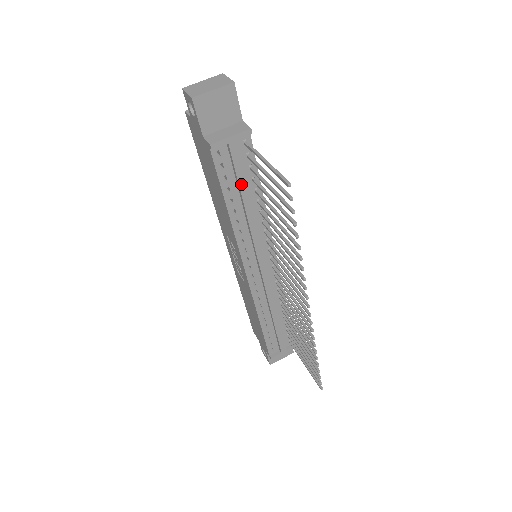
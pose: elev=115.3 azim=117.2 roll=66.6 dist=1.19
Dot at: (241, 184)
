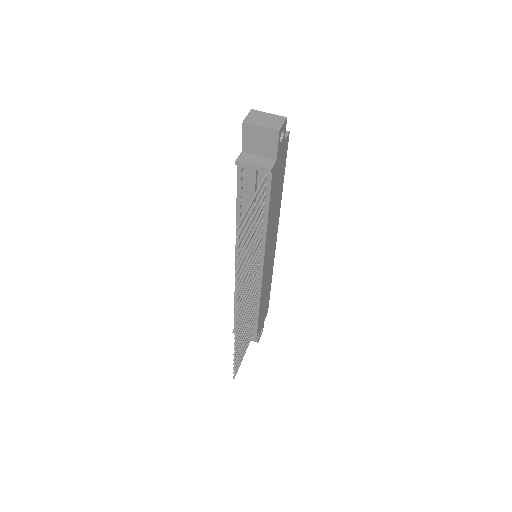
Dot at: occluded
